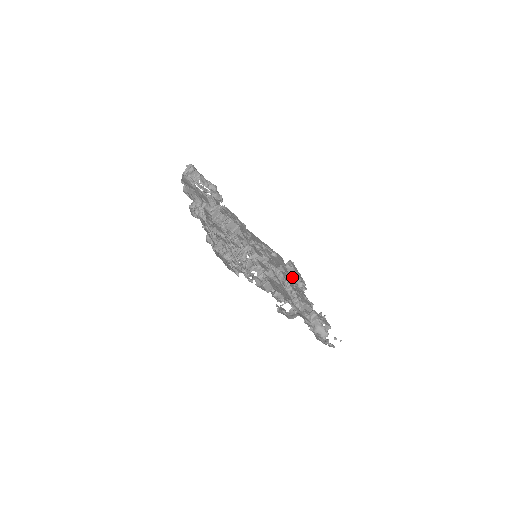
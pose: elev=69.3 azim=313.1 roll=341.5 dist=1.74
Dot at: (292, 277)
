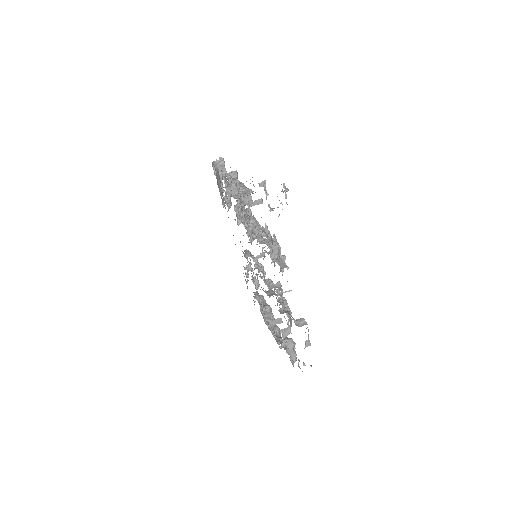
Dot at: occluded
